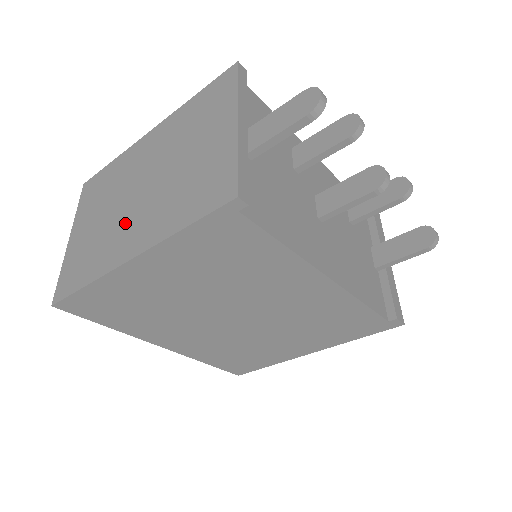
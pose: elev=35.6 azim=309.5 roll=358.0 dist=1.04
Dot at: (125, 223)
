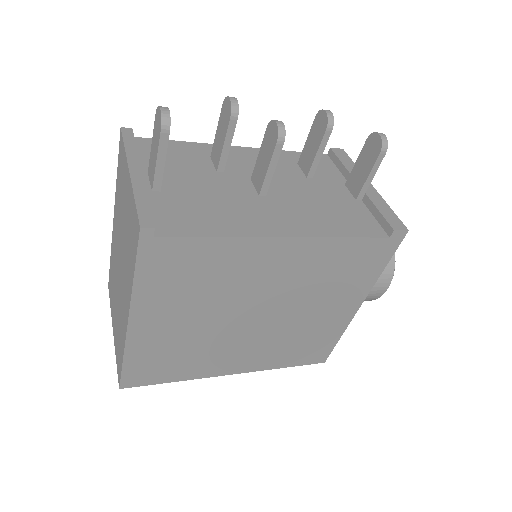
Dot at: (121, 297)
